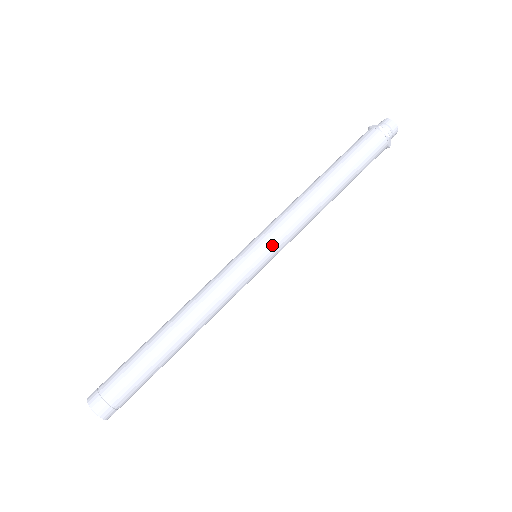
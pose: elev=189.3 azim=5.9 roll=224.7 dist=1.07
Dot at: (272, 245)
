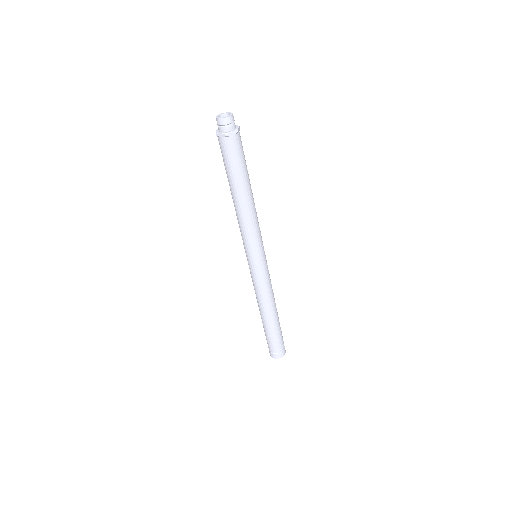
Dot at: (260, 250)
